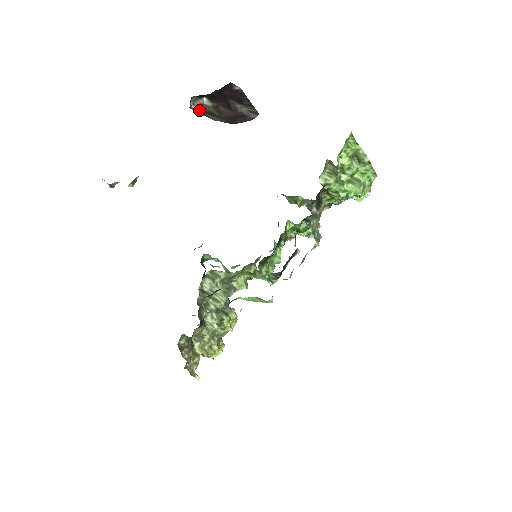
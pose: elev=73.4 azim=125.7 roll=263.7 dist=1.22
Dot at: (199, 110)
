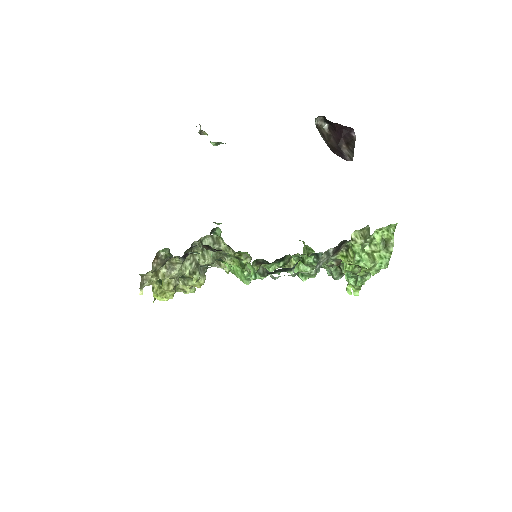
Dot at: (318, 127)
